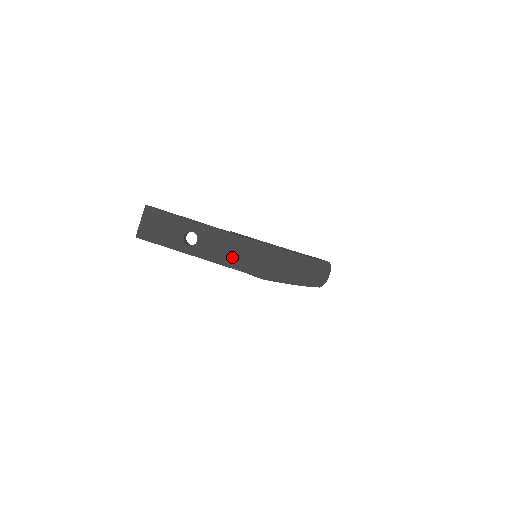
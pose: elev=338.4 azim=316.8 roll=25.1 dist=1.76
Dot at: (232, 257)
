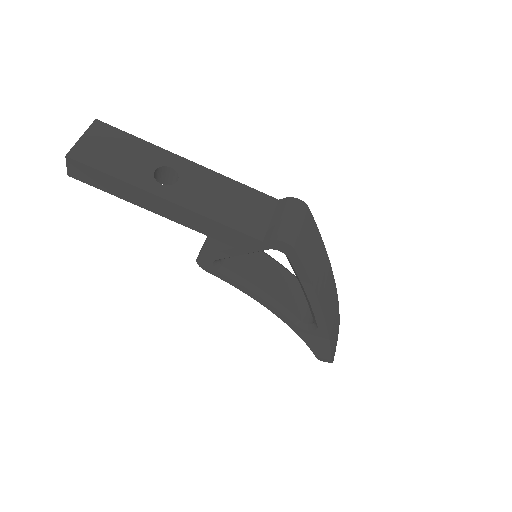
Dot at: (236, 213)
